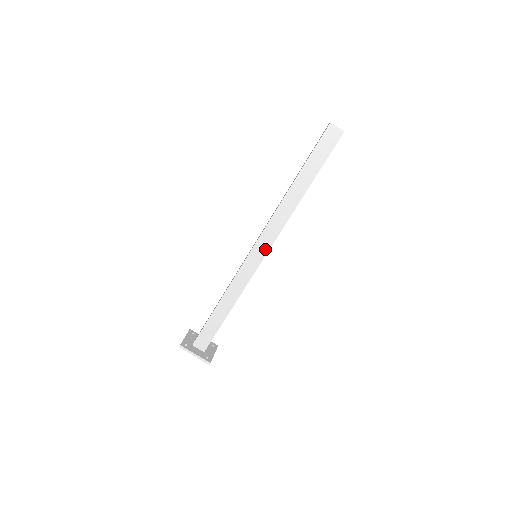
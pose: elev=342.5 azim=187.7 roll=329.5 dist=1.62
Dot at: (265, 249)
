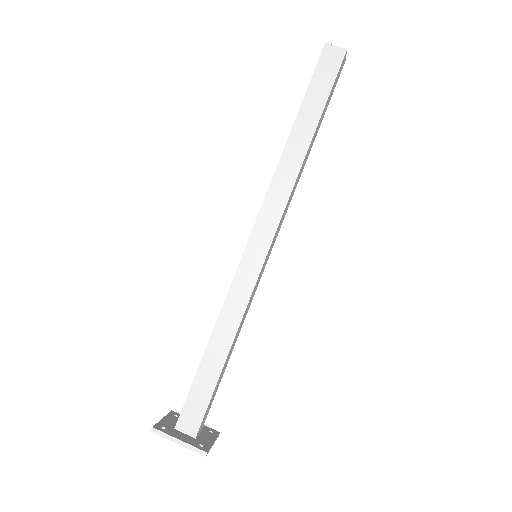
Dot at: (267, 237)
